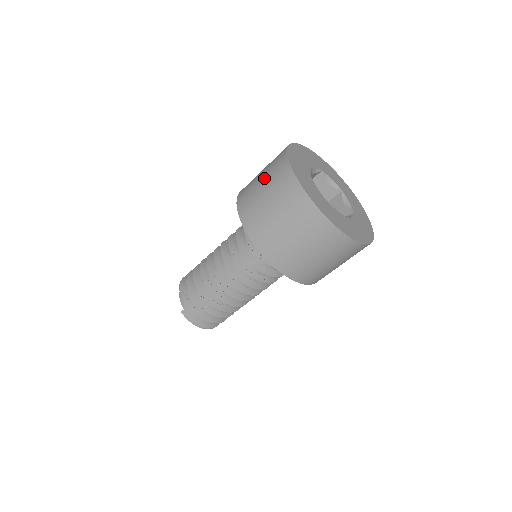
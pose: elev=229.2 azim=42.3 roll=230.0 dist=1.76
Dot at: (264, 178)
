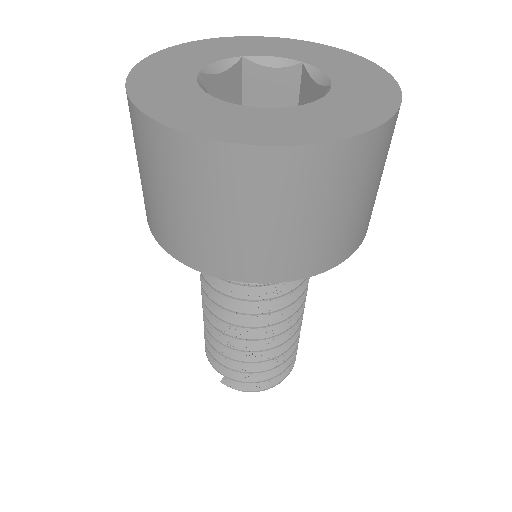
Dot at: occluded
